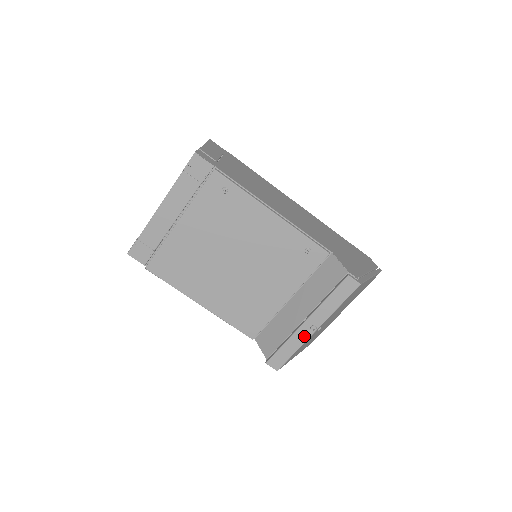
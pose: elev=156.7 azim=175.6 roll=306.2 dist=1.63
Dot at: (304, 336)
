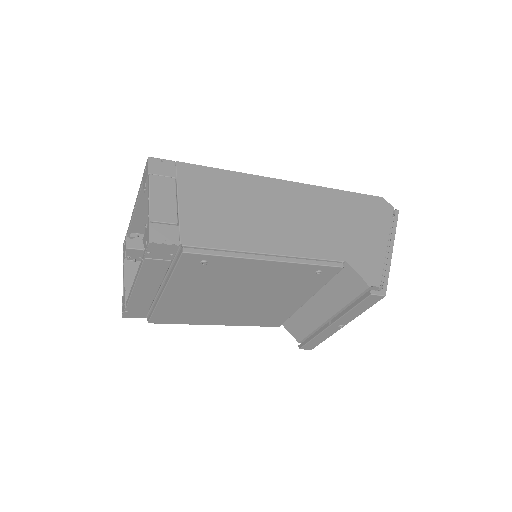
Dot at: (332, 331)
